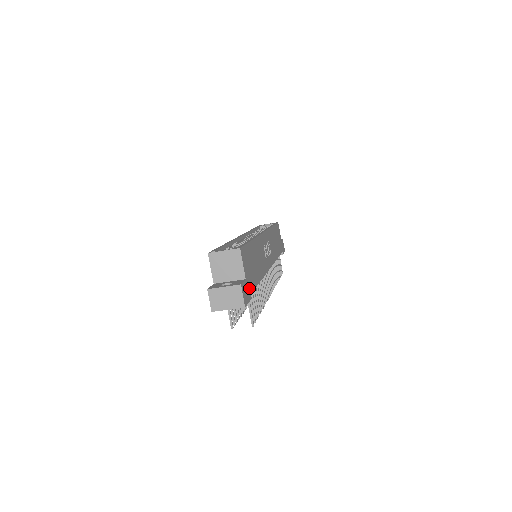
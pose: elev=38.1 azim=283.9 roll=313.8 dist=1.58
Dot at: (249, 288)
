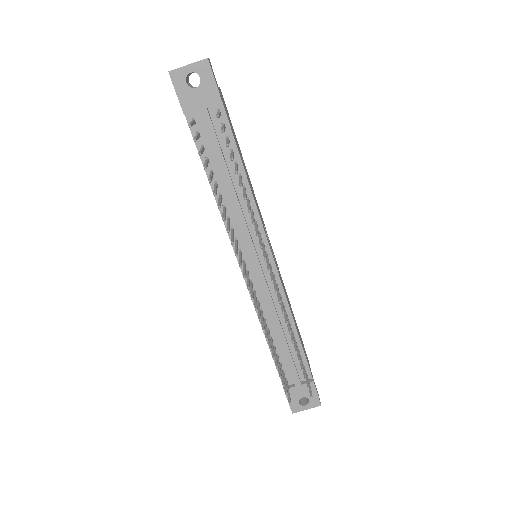
Dot at: occluded
